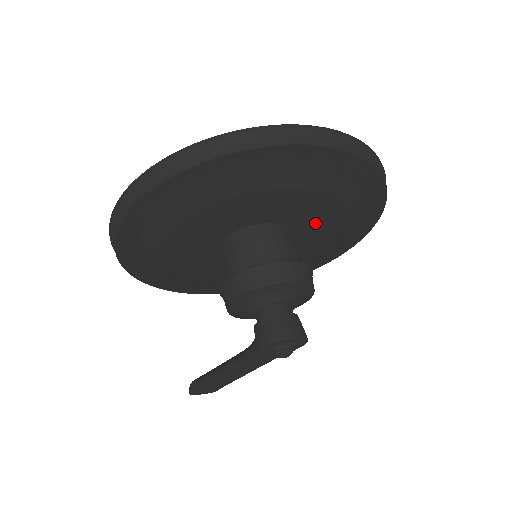
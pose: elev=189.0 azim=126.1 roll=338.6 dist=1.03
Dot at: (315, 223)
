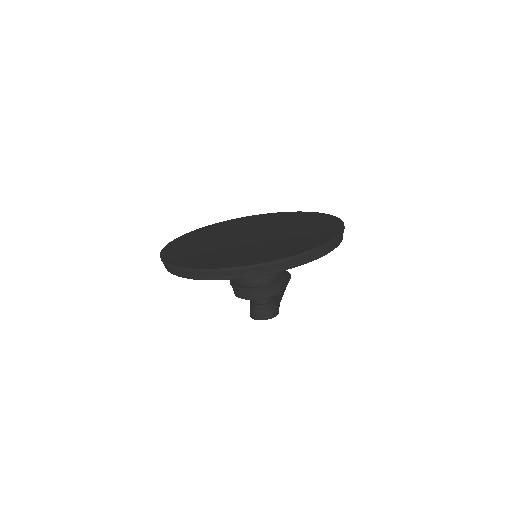
Dot at: occluded
